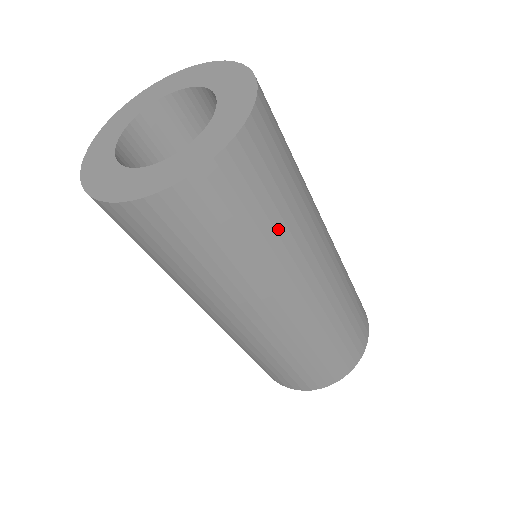
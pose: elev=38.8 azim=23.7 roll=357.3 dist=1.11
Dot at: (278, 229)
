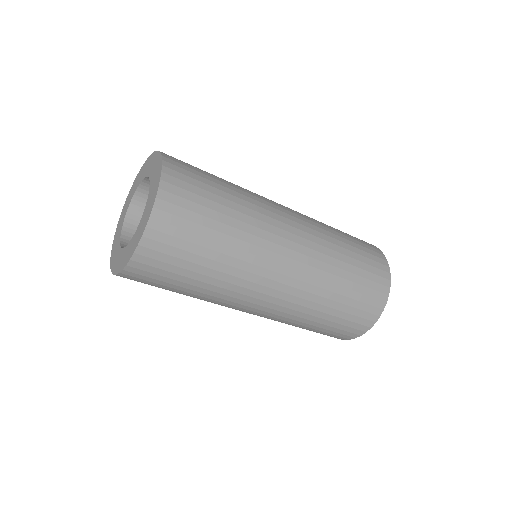
Dot at: (218, 259)
